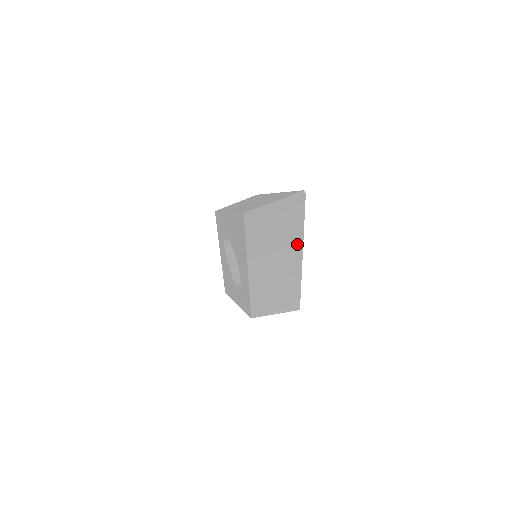
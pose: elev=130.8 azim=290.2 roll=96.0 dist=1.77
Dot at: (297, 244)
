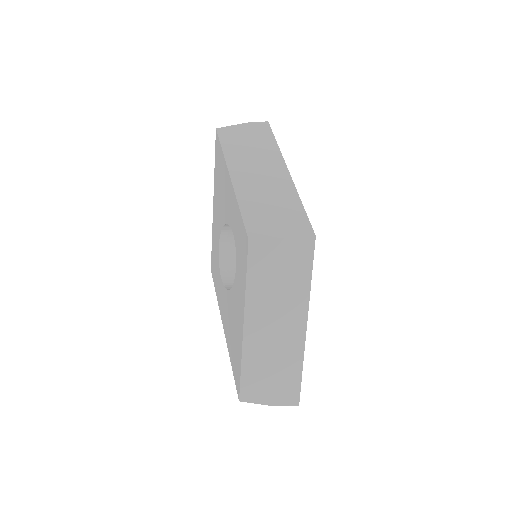
Dot at: (277, 158)
